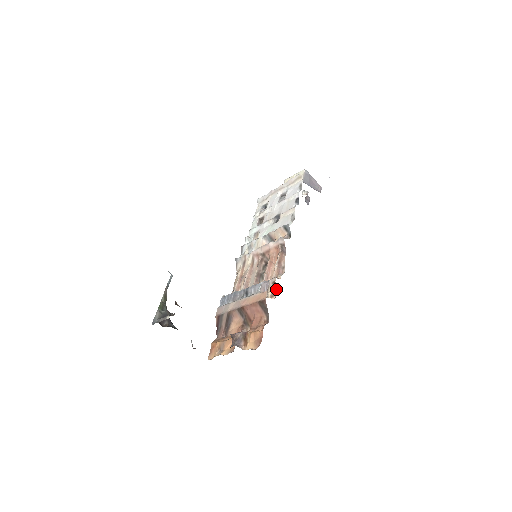
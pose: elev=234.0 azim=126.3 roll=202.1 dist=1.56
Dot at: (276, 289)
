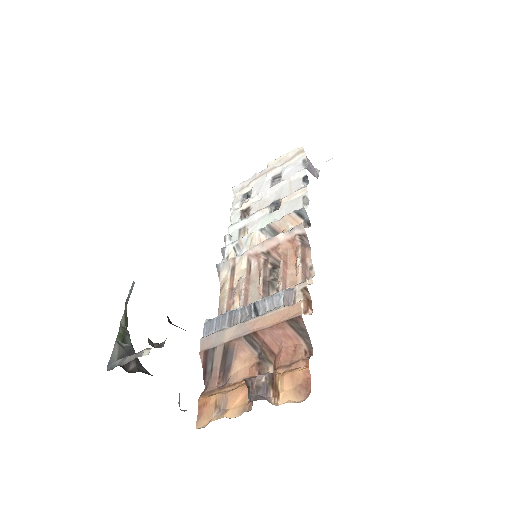
Dot at: (310, 299)
